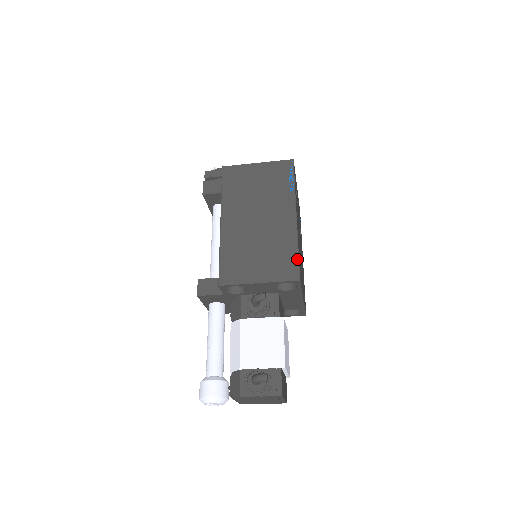
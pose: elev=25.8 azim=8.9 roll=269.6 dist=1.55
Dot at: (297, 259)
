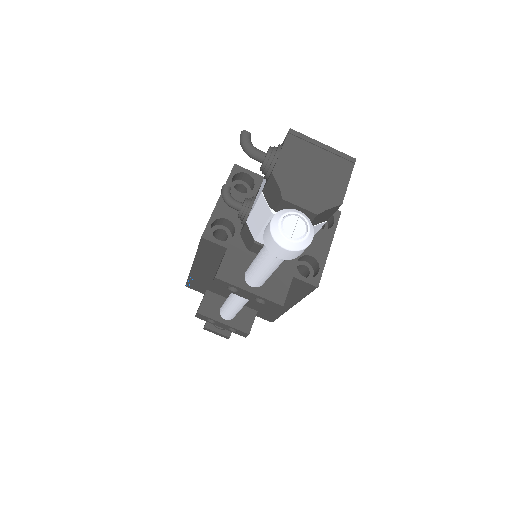
Dot at: occluded
